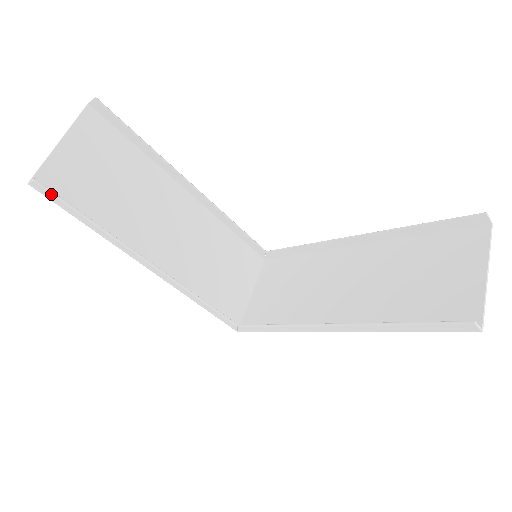
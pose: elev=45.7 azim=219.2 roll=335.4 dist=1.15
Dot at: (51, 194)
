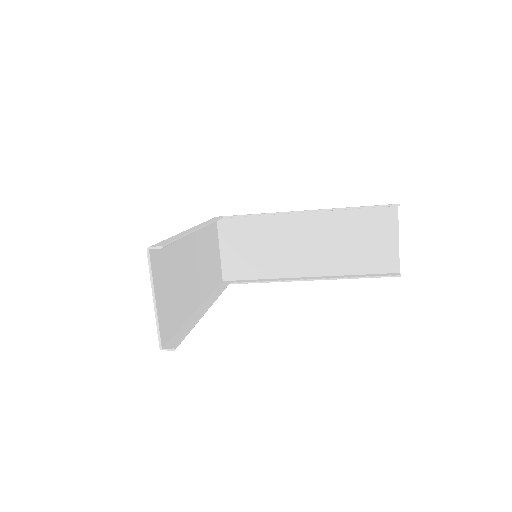
Dot at: occluded
